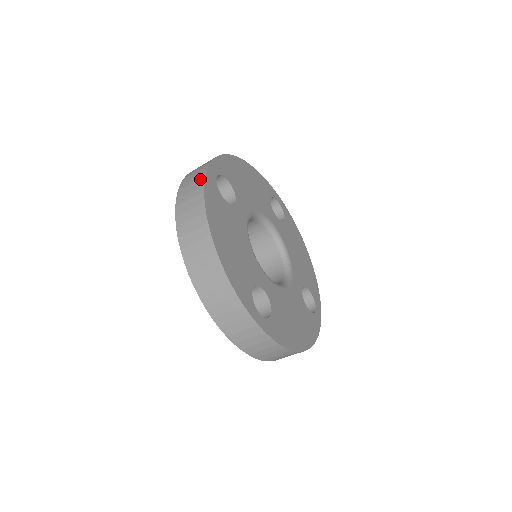
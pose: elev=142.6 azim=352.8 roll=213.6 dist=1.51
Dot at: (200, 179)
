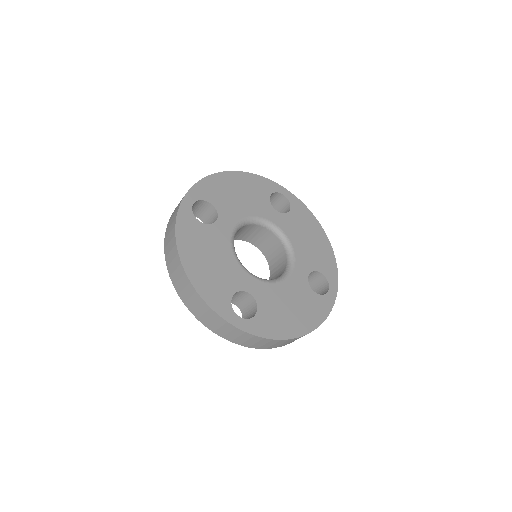
Dot at: (176, 213)
